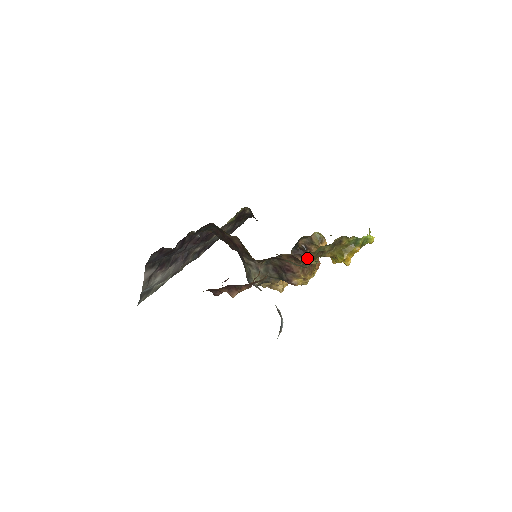
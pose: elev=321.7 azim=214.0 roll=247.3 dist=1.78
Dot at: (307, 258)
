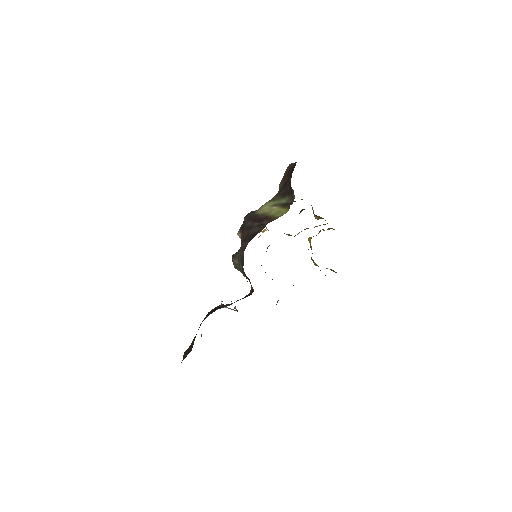
Dot at: occluded
